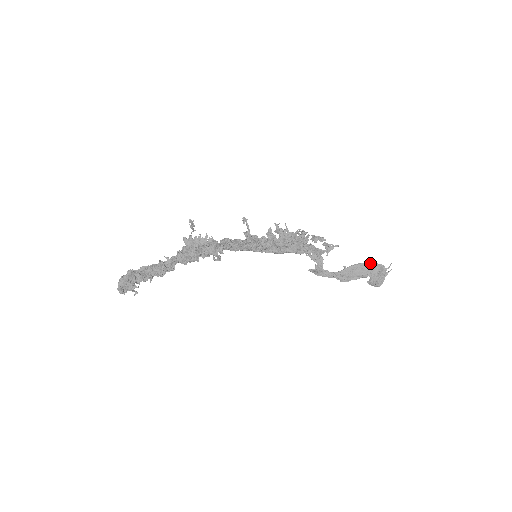
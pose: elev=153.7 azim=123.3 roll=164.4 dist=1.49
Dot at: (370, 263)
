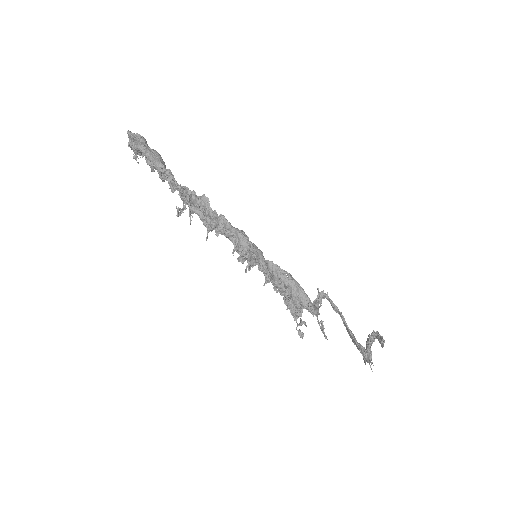
Dot at: occluded
